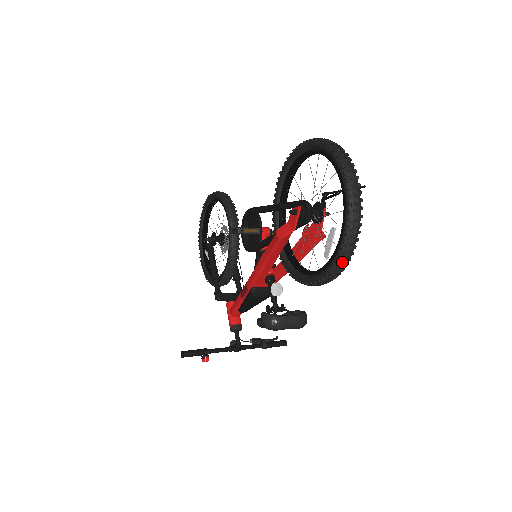
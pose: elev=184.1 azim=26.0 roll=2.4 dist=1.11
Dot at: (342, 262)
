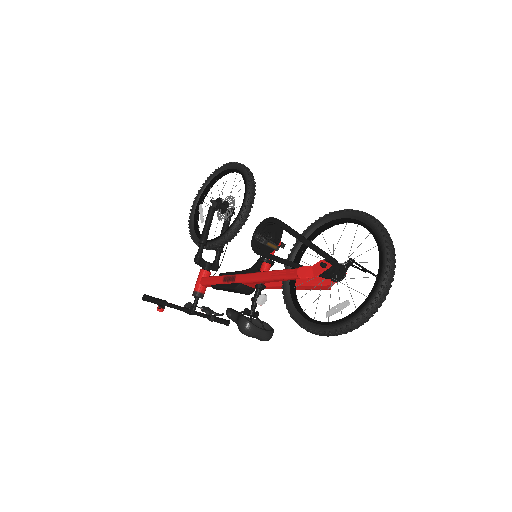
Dot at: (340, 333)
